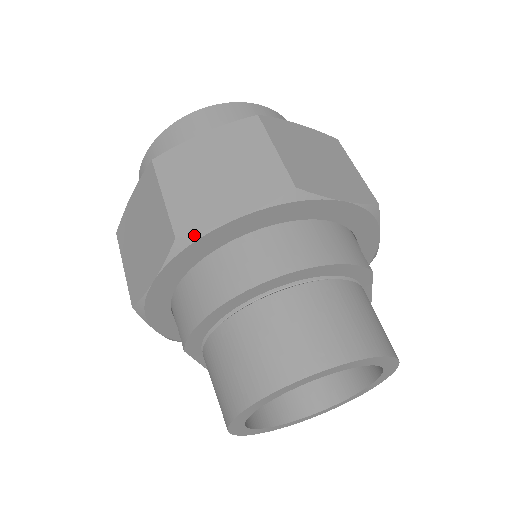
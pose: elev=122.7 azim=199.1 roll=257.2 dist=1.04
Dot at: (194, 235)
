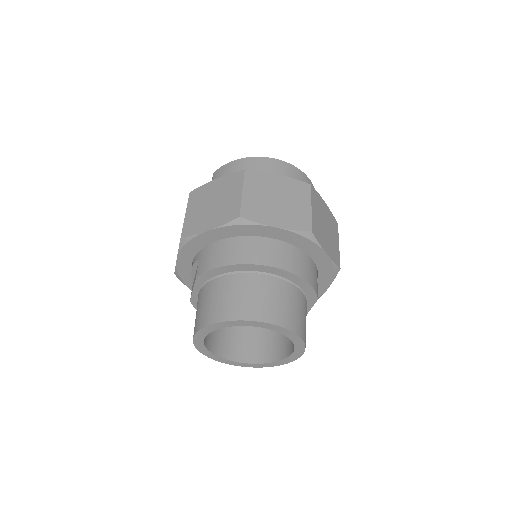
Dot at: (250, 221)
